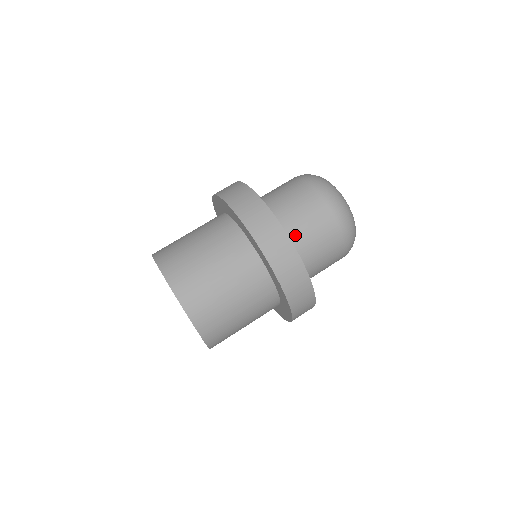
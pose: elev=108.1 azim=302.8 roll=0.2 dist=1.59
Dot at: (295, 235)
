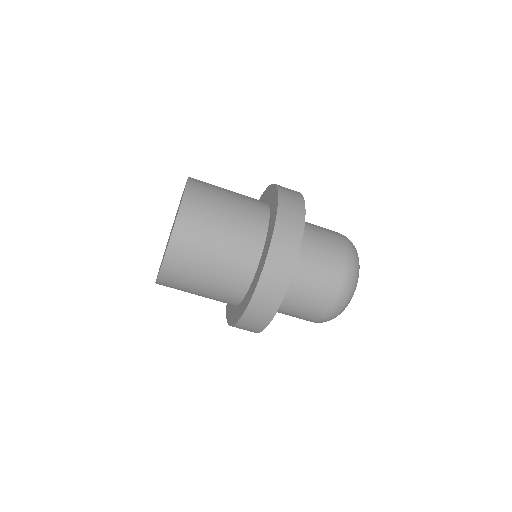
Dot at: occluded
